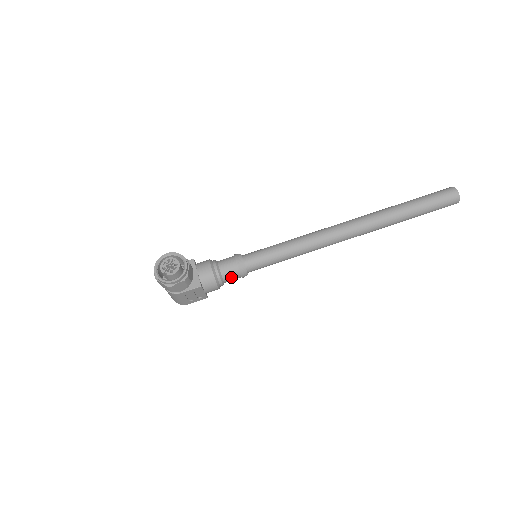
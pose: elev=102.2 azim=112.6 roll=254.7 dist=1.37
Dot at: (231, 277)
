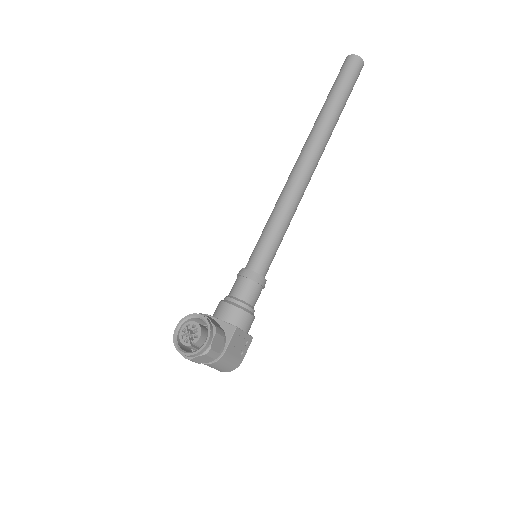
Dot at: (254, 295)
